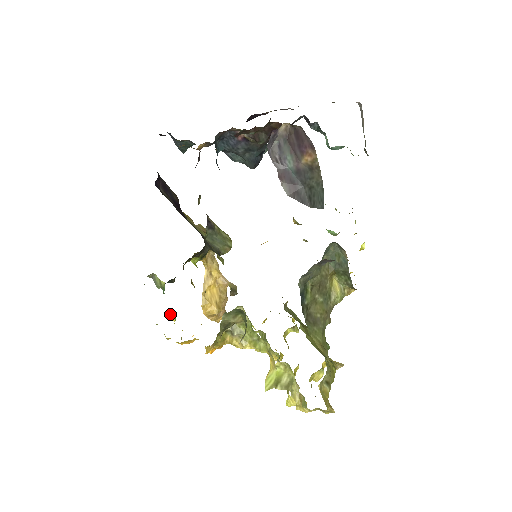
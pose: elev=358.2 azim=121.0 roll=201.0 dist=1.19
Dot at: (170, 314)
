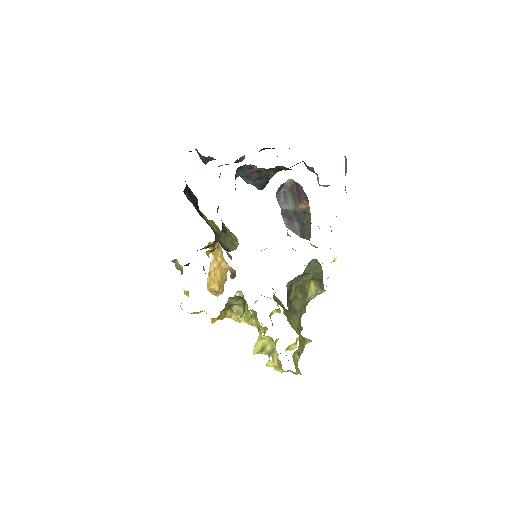
Dot at: occluded
